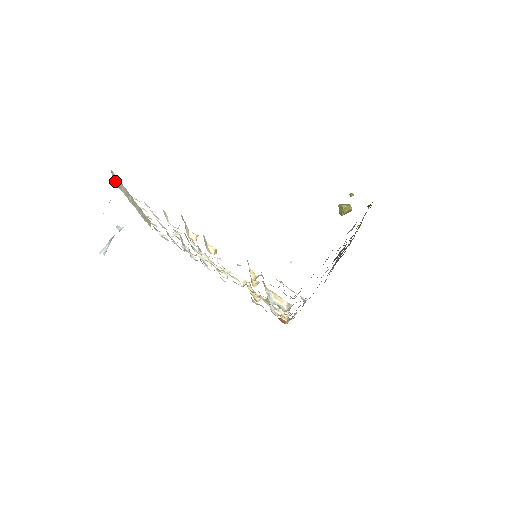
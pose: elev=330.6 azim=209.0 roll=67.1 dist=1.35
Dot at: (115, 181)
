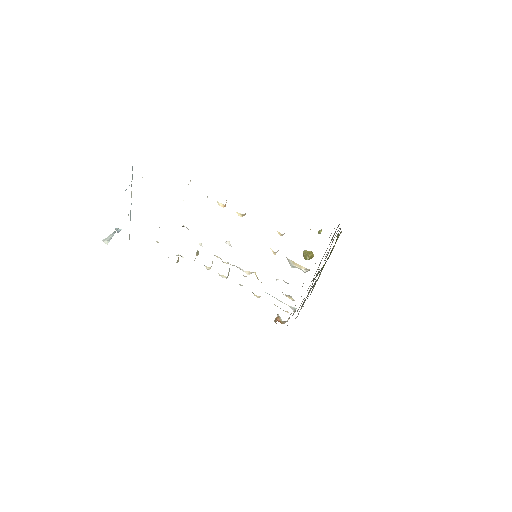
Dot at: occluded
